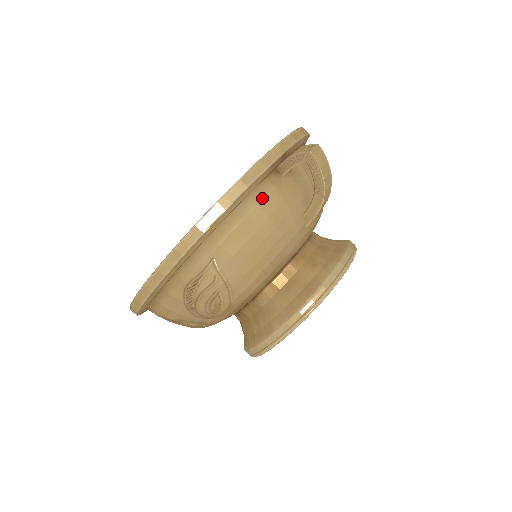
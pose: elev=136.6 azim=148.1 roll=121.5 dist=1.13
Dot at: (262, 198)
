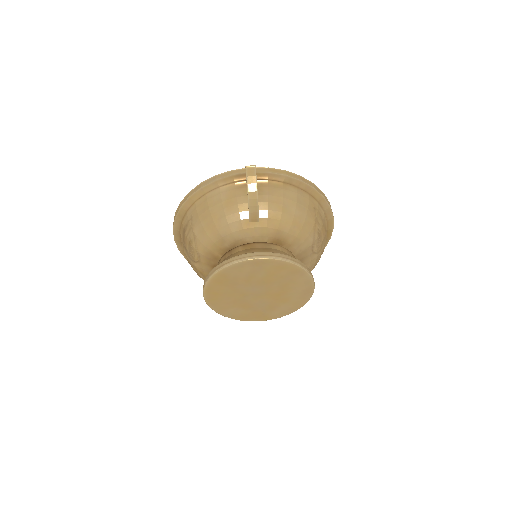
Dot at: (225, 191)
